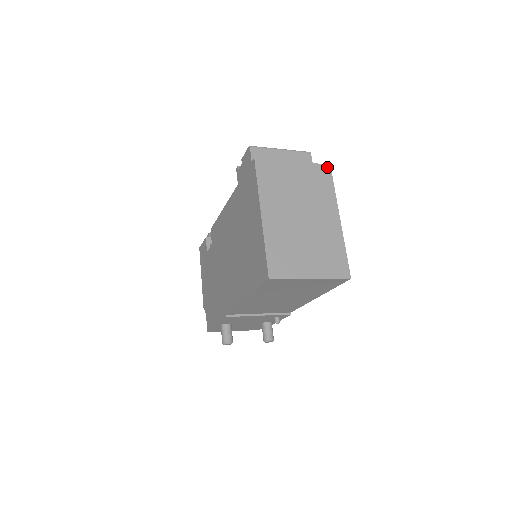
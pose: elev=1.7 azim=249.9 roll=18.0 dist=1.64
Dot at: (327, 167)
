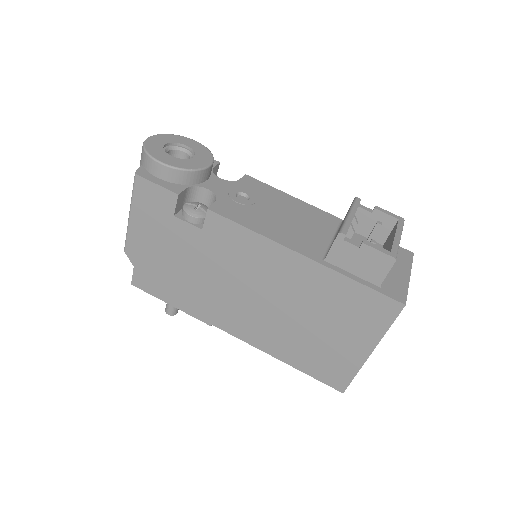
Dot at: occluded
